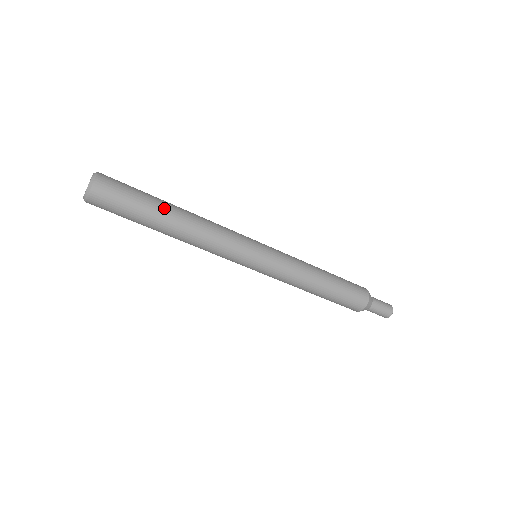
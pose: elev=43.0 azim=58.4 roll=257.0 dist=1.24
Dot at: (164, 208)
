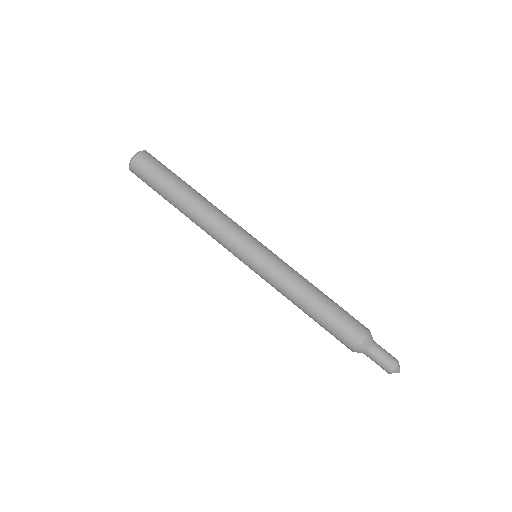
Dot at: (187, 185)
